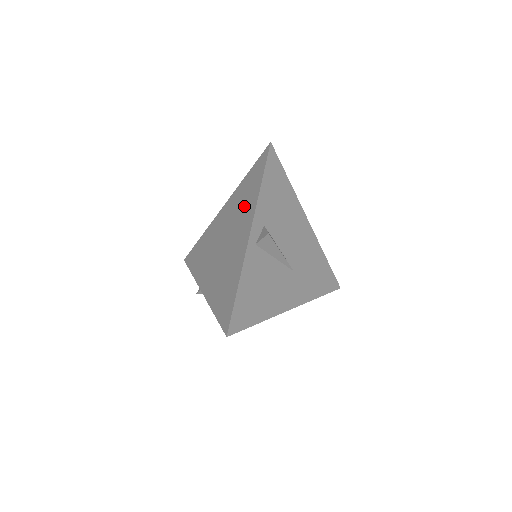
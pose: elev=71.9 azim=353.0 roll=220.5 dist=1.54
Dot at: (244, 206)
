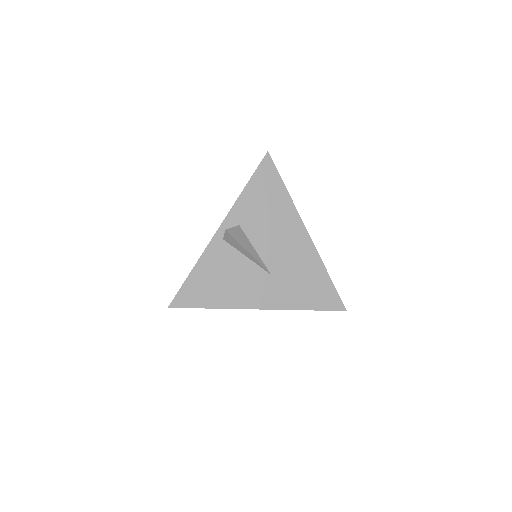
Dot at: occluded
